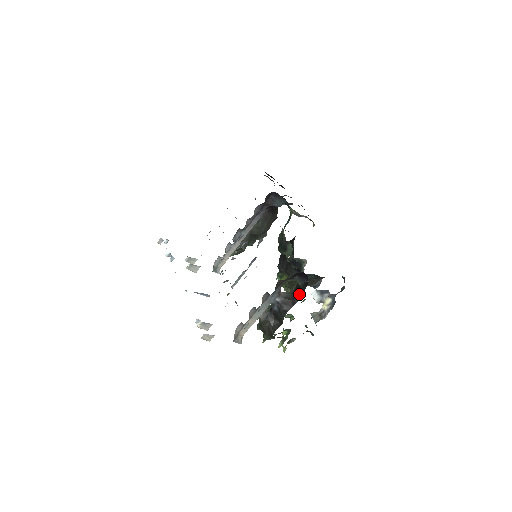
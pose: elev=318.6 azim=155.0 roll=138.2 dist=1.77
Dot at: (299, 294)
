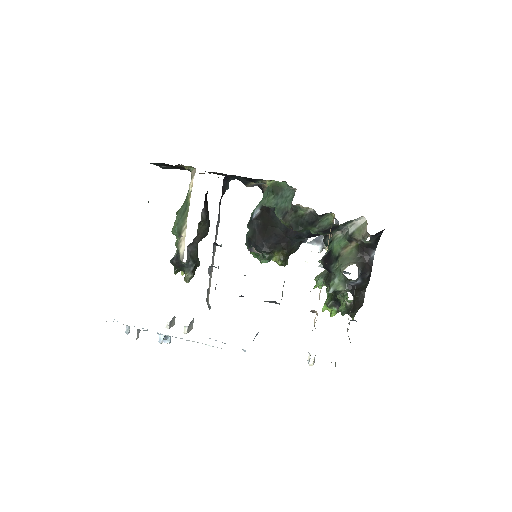
Dot at: (371, 252)
